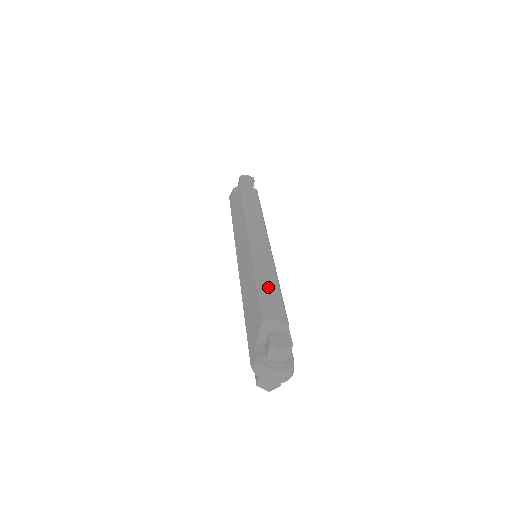
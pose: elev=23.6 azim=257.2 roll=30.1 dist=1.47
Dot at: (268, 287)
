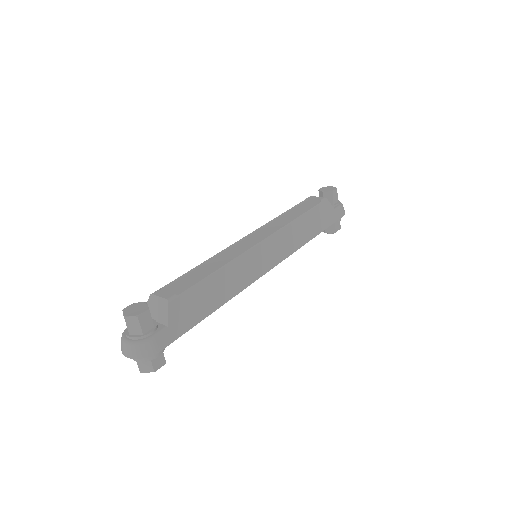
Dot at: (202, 273)
